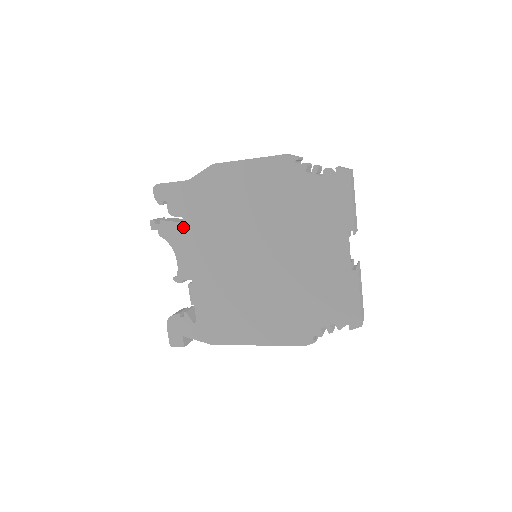
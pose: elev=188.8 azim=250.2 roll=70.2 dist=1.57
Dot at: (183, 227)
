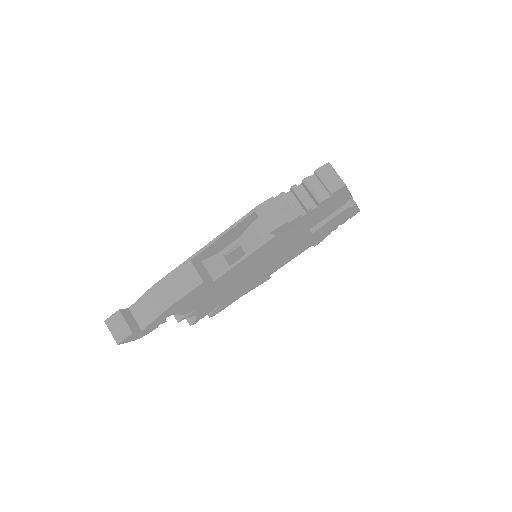
Dot at: occluded
